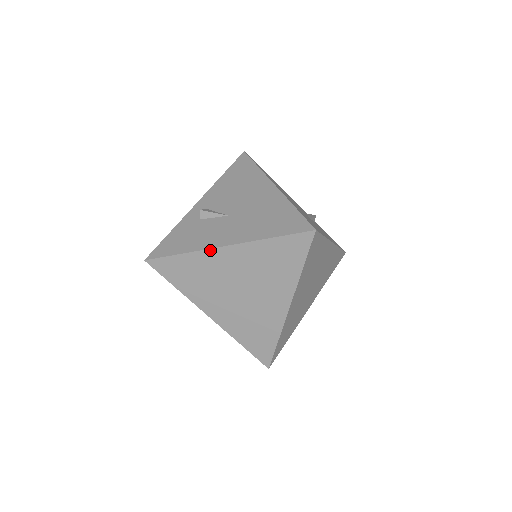
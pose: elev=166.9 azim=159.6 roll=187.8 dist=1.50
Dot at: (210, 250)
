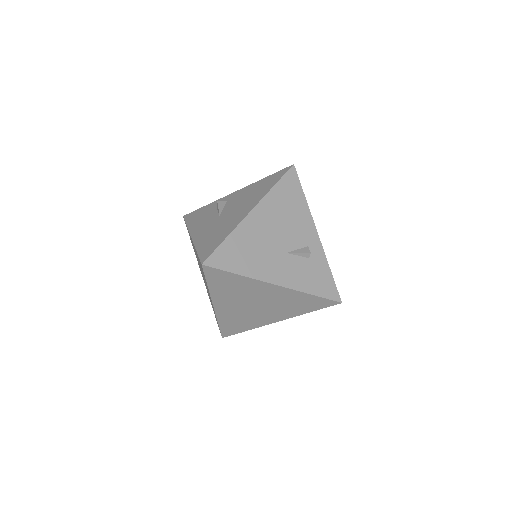
Dot at: occluded
